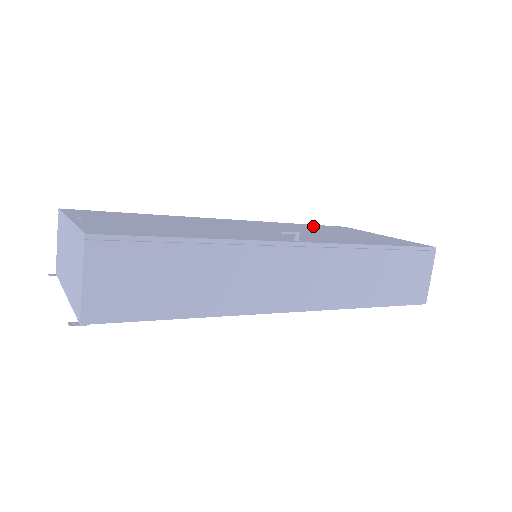
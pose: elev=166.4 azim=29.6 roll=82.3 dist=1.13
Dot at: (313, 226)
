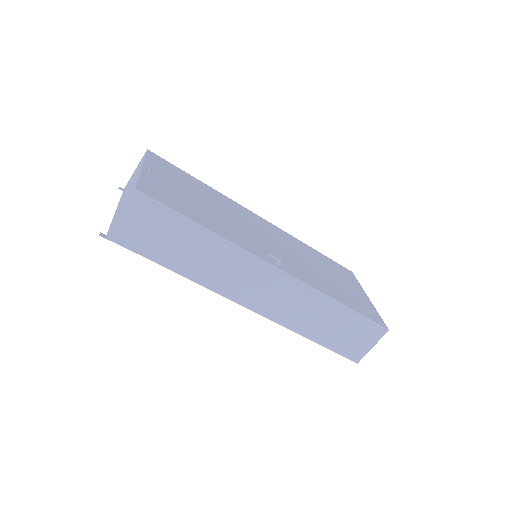
Dot at: (322, 258)
